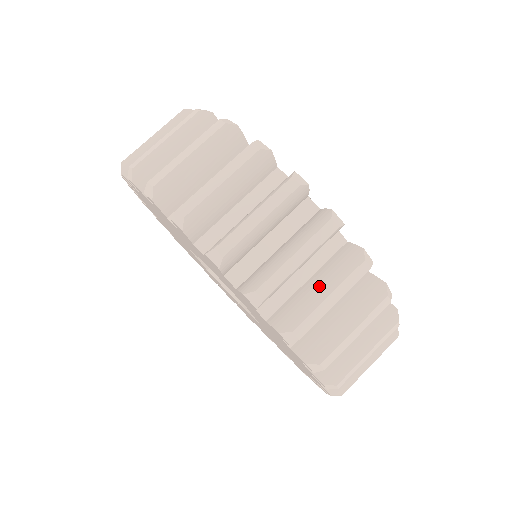
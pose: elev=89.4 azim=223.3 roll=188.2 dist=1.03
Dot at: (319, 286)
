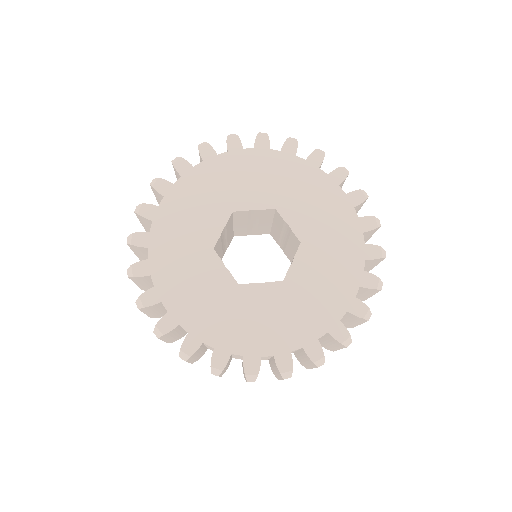
Dot at: occluded
